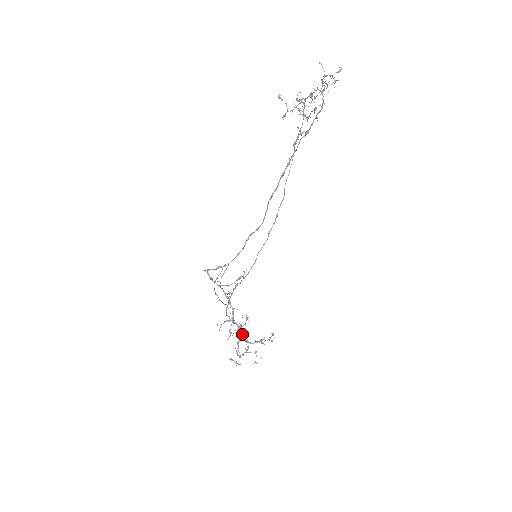
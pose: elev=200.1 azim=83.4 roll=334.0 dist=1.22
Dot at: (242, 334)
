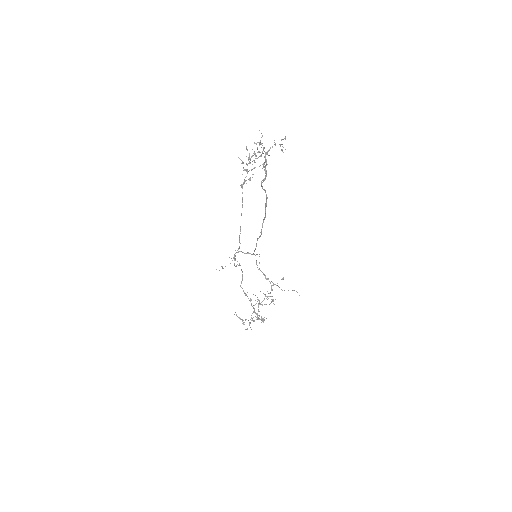
Dot at: (253, 307)
